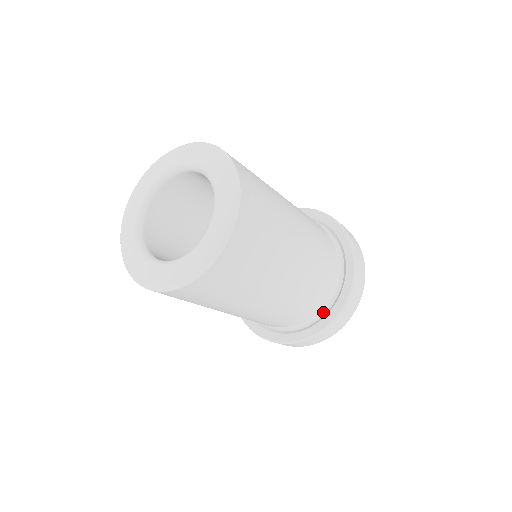
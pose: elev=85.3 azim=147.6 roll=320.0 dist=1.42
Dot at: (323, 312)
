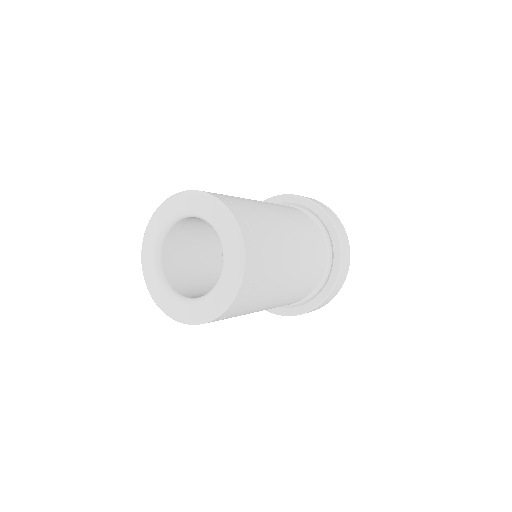
Dot at: (322, 283)
